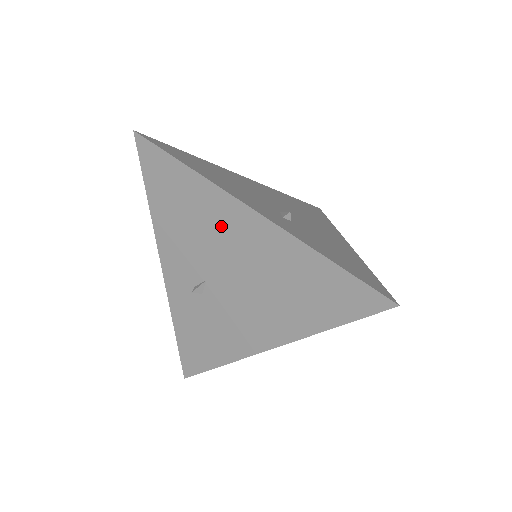
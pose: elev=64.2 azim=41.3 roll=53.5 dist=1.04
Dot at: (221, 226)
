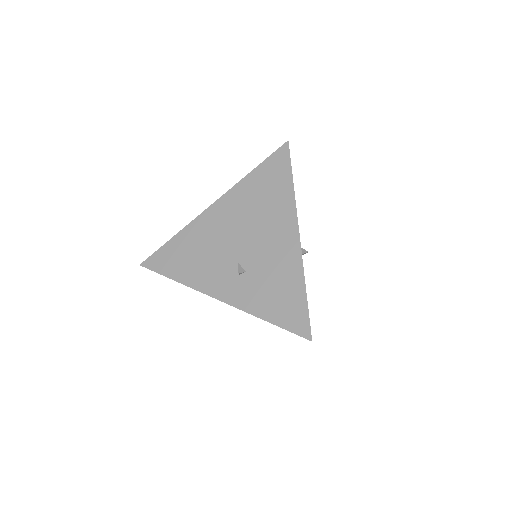
Dot at: (211, 231)
